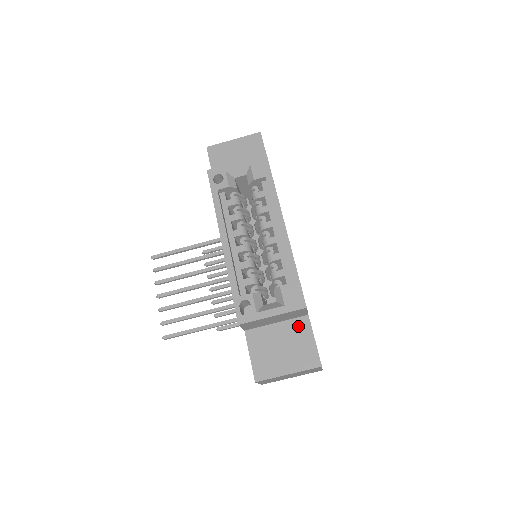
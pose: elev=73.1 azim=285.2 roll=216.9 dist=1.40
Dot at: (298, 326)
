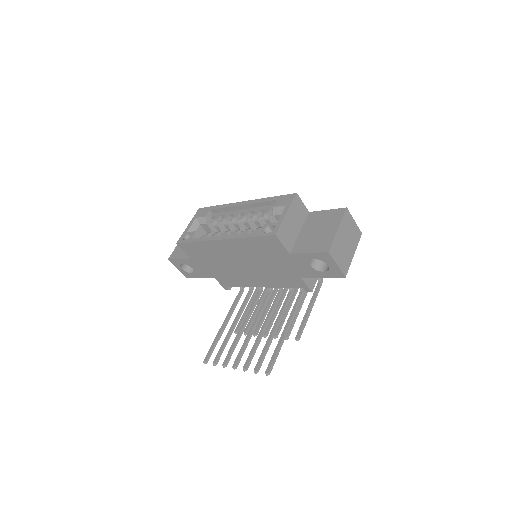
Dot at: (311, 219)
